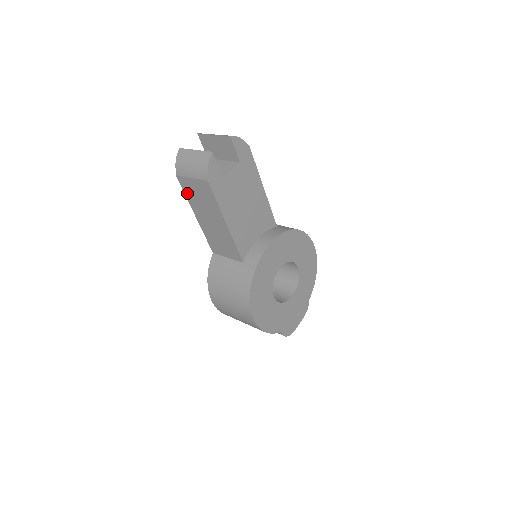
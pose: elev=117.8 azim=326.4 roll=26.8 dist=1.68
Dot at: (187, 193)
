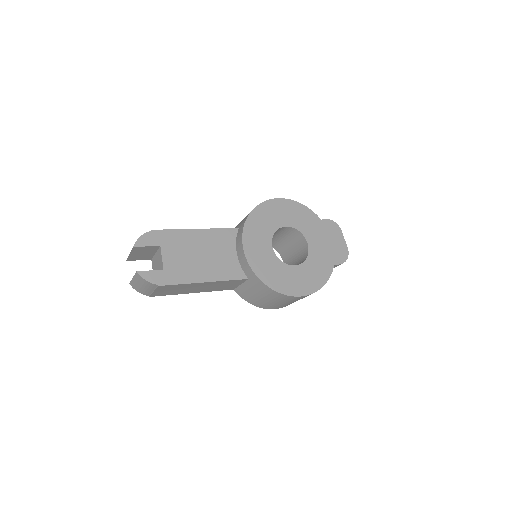
Dot at: (168, 294)
